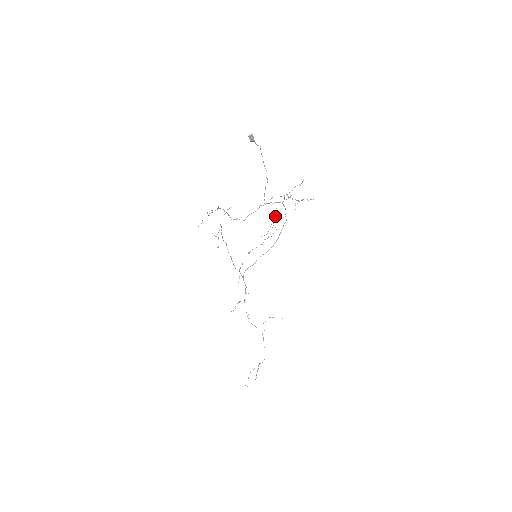
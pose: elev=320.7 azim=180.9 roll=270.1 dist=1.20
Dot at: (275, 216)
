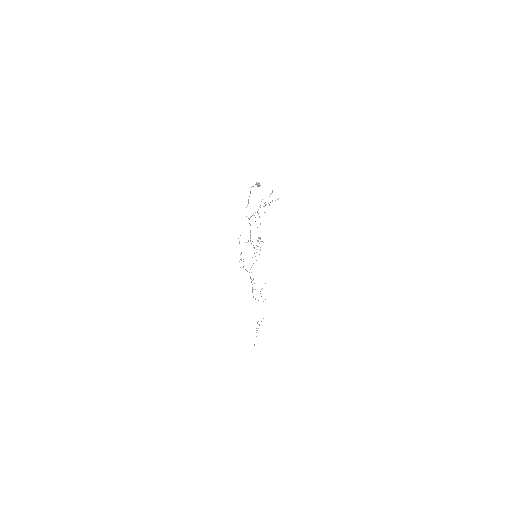
Dot at: occluded
